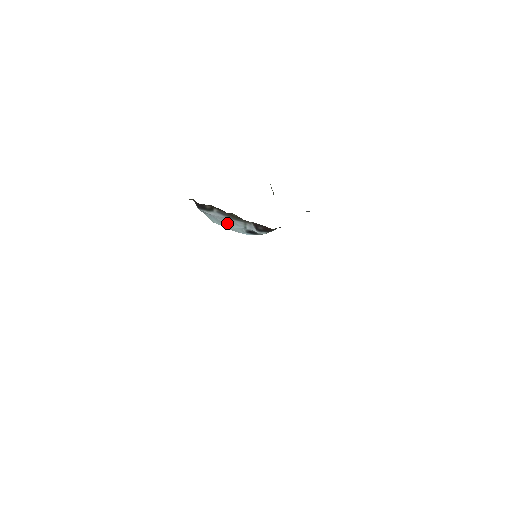
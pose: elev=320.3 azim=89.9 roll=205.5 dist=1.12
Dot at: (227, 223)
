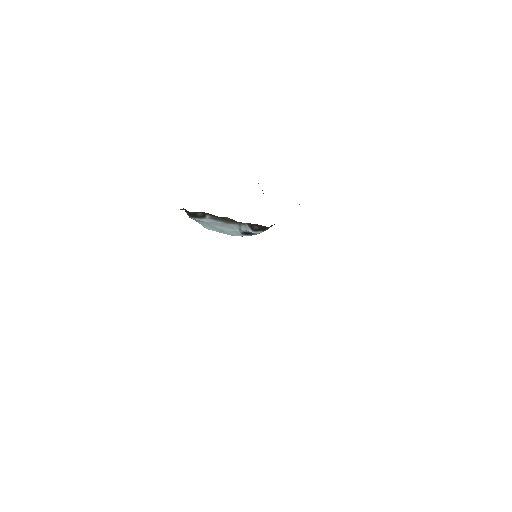
Dot at: (221, 228)
